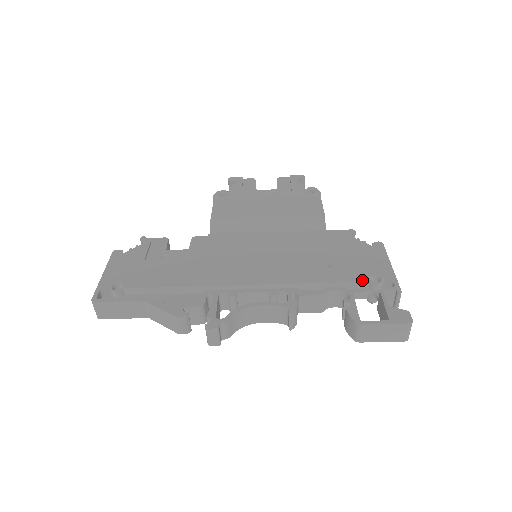
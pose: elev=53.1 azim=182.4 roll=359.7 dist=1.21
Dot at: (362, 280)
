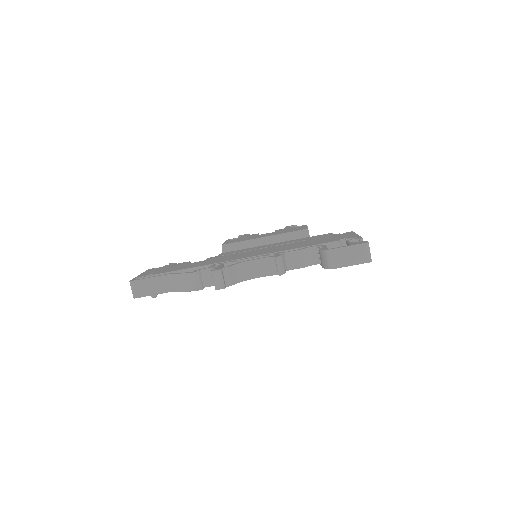
Dot at: (333, 241)
